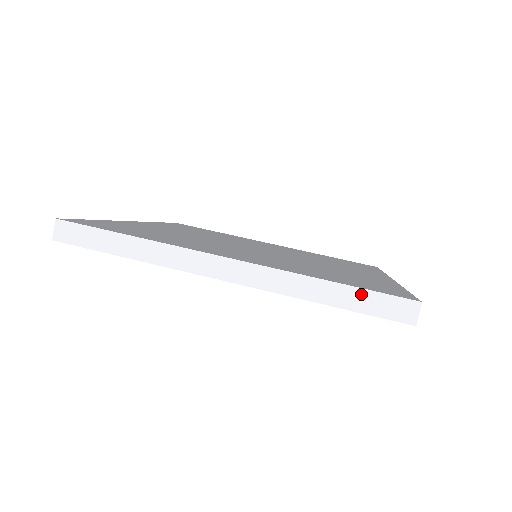
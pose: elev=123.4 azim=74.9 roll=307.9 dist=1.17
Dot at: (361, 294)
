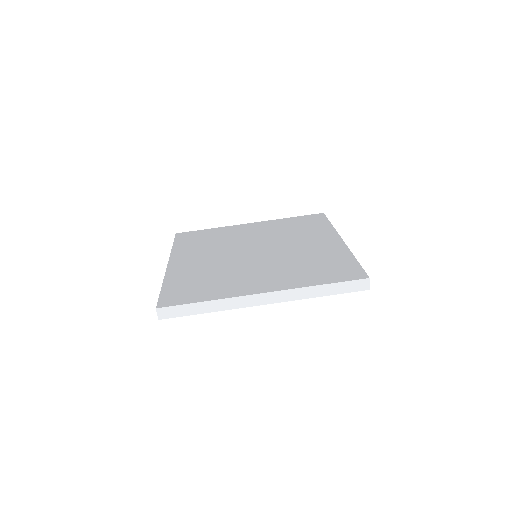
Dot at: (339, 285)
